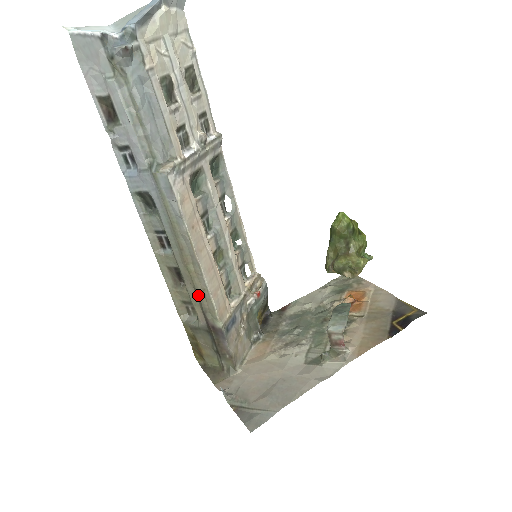
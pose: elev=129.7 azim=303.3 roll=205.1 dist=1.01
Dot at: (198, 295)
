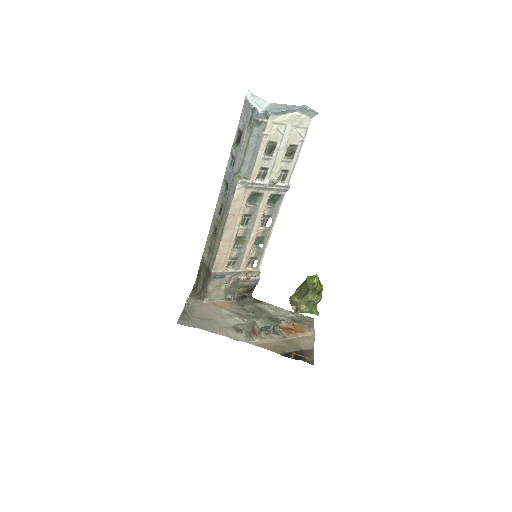
Dot at: (214, 248)
